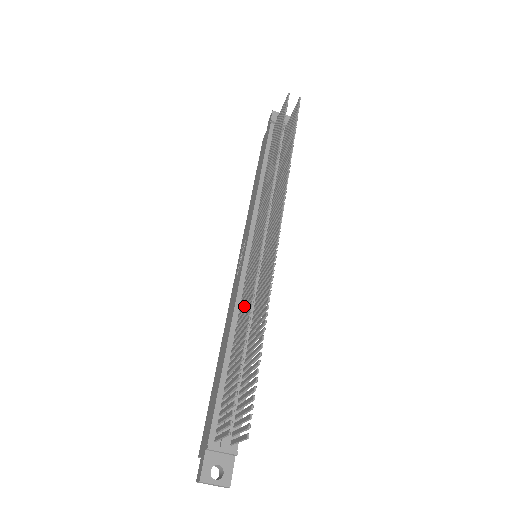
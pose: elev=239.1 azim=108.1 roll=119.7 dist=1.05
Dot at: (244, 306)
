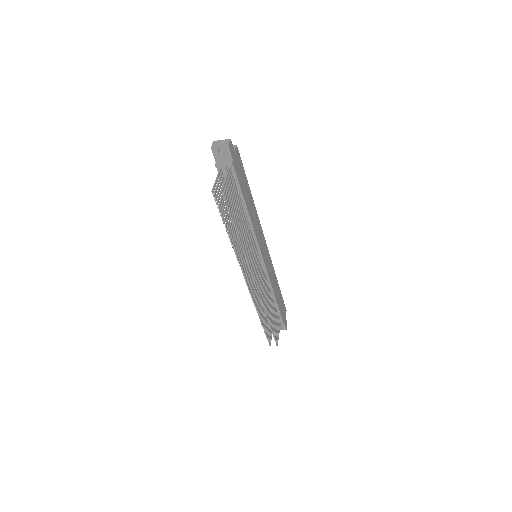
Dot at: (258, 297)
